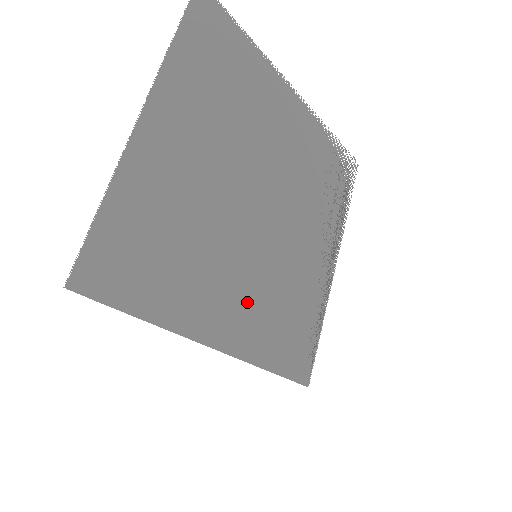
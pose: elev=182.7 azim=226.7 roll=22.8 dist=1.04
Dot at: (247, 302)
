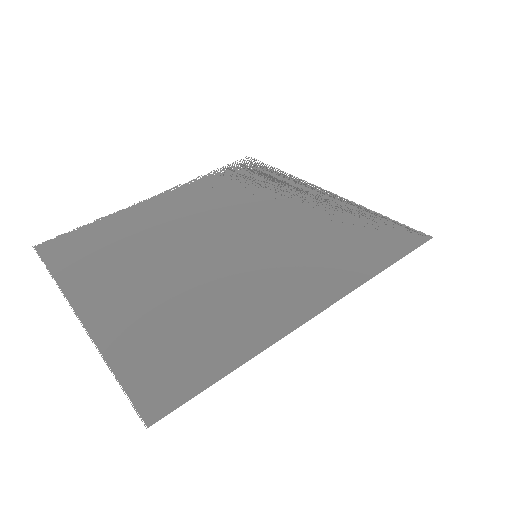
Dot at: occluded
